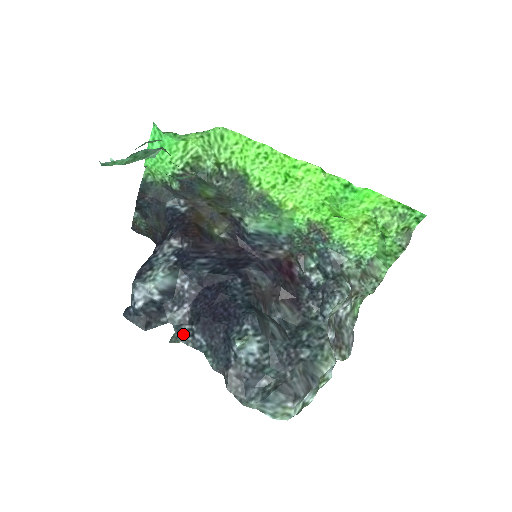
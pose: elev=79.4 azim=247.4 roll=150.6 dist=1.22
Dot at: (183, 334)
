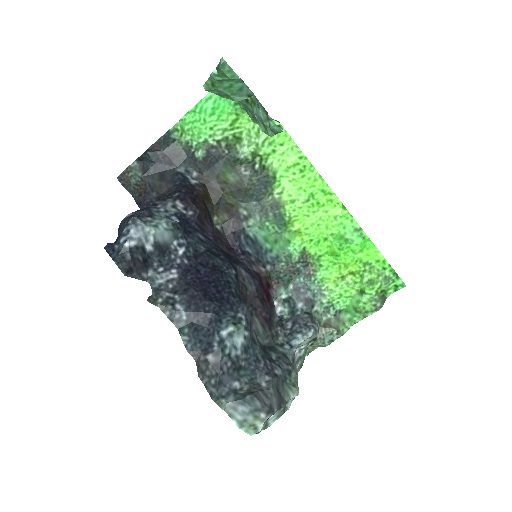
Dot at: (162, 299)
